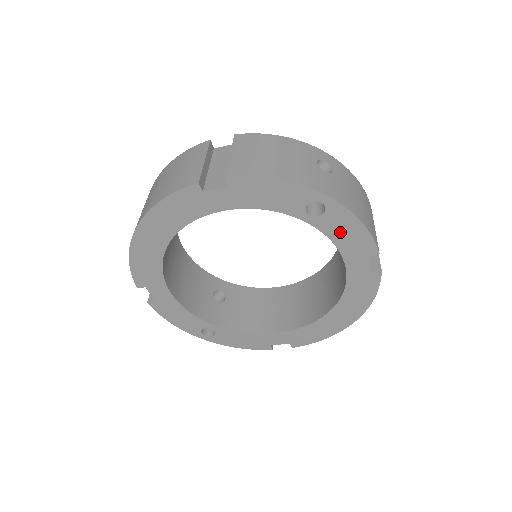
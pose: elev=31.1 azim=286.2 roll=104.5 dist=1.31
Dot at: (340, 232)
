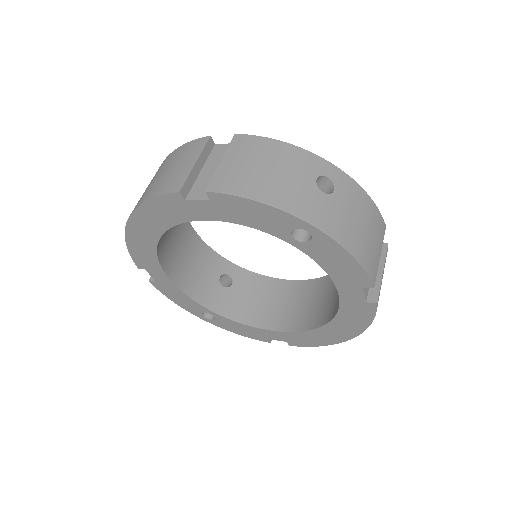
Dot at: (330, 261)
